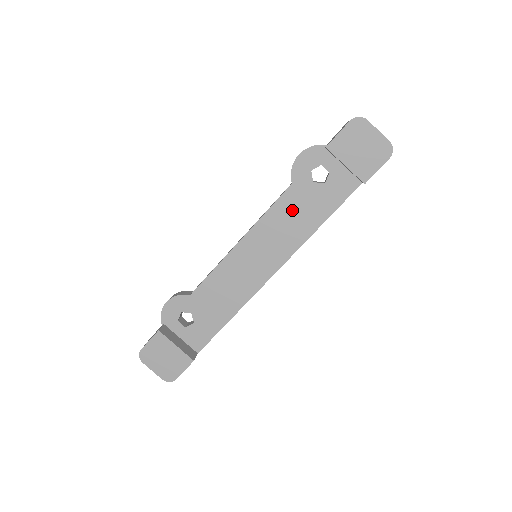
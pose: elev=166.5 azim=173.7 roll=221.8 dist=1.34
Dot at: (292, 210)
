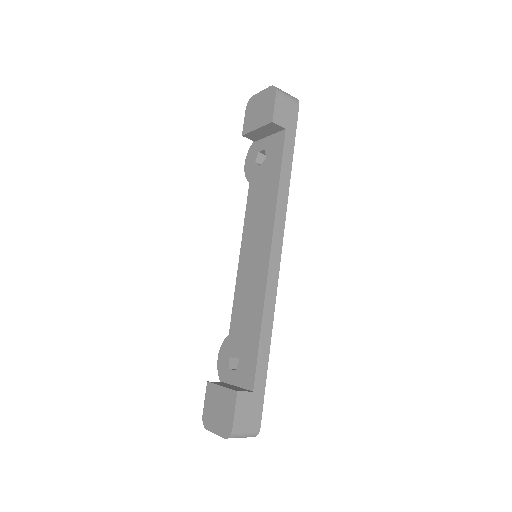
Dot at: (258, 197)
